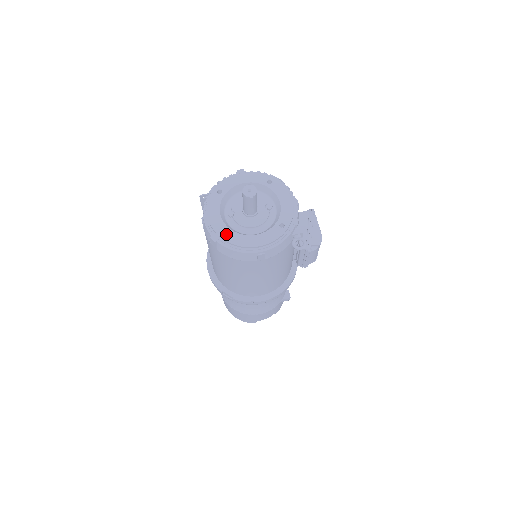
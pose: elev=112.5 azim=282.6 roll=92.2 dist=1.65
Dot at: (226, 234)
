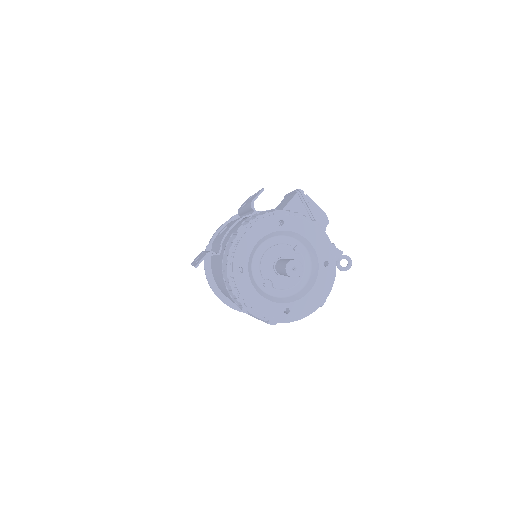
Dot at: (282, 312)
